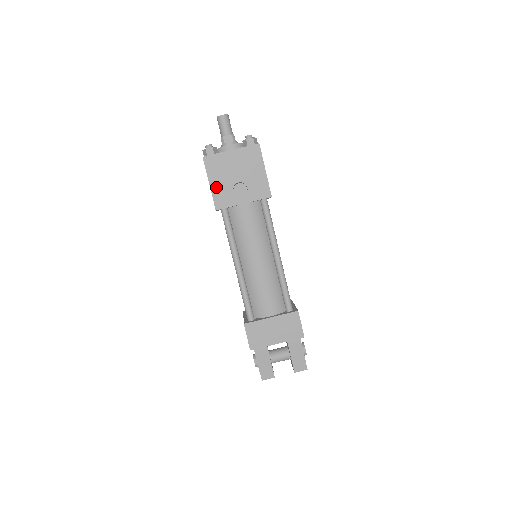
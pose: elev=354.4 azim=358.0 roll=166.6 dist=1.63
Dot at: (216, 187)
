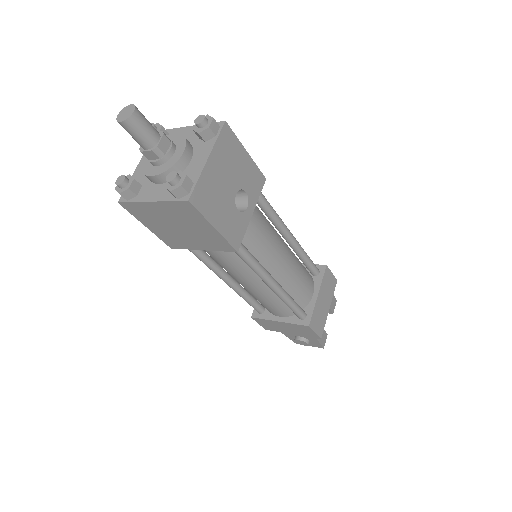
Dot at: (223, 225)
